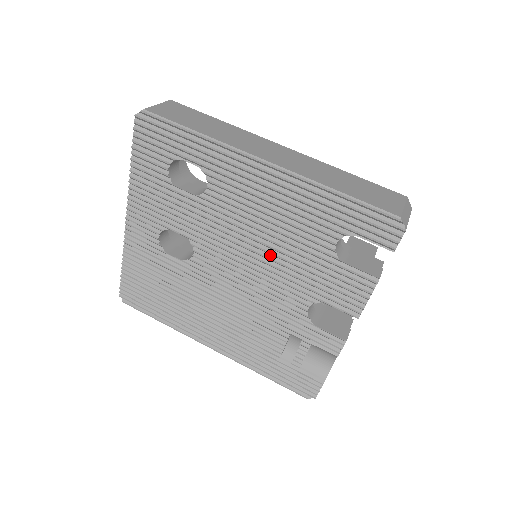
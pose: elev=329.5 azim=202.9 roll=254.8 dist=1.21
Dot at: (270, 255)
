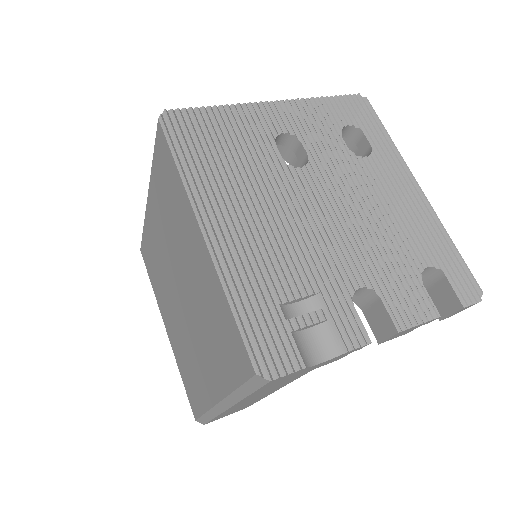
Dot at: (367, 228)
